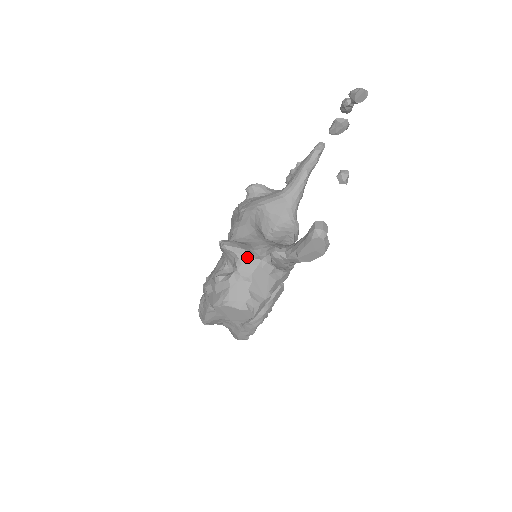
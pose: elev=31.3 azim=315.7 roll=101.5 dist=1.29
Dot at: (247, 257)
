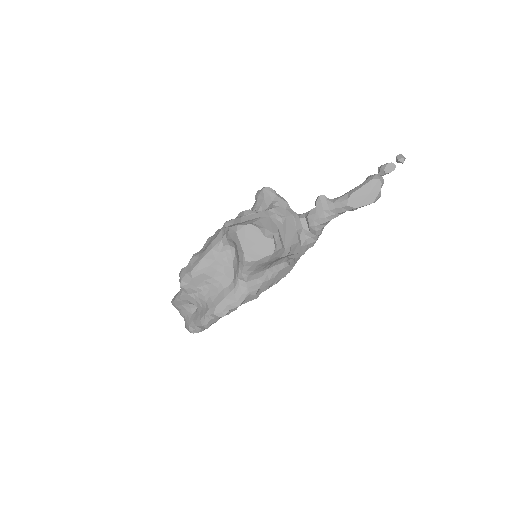
Dot at: (286, 203)
